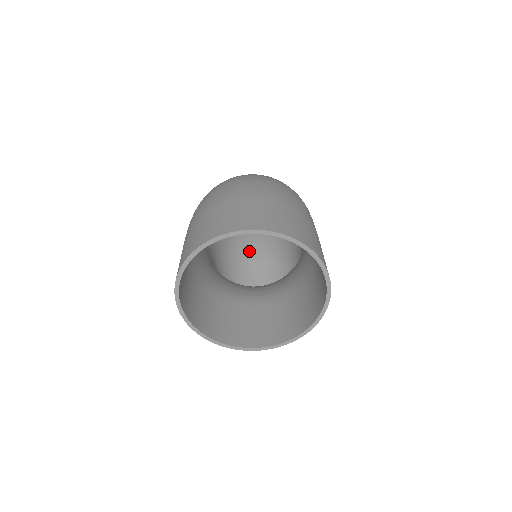
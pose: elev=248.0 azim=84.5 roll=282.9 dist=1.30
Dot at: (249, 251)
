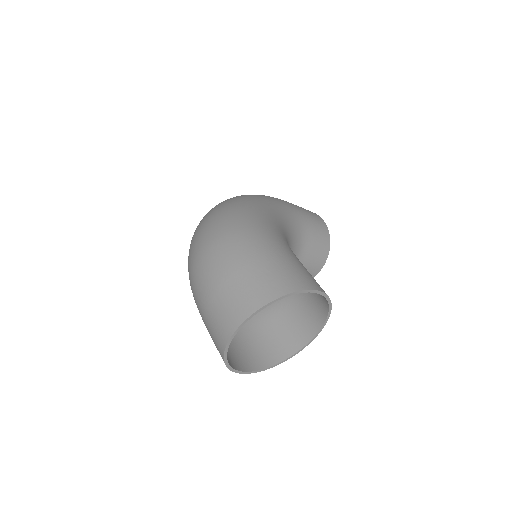
Dot at: occluded
